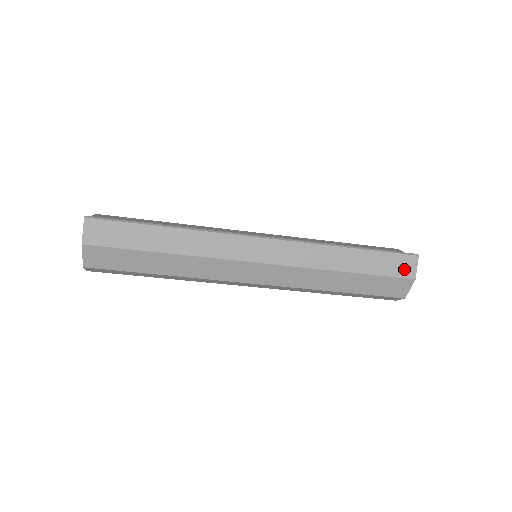
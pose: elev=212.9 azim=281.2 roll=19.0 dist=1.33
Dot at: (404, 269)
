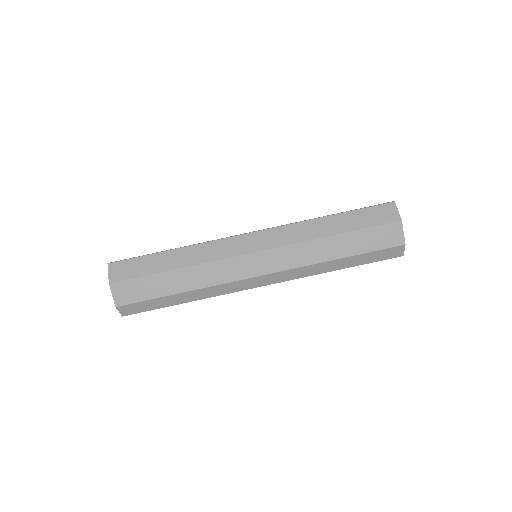
Dot at: (387, 216)
